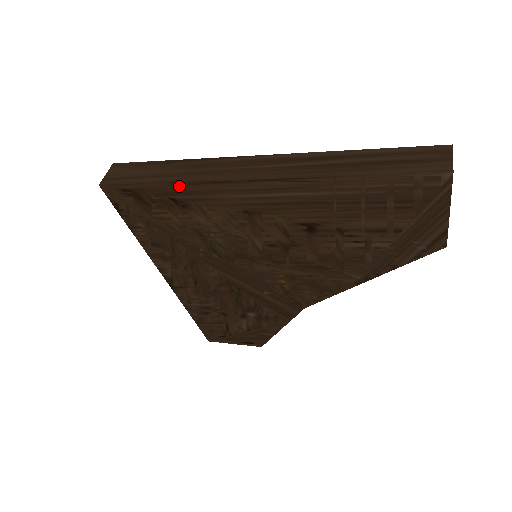
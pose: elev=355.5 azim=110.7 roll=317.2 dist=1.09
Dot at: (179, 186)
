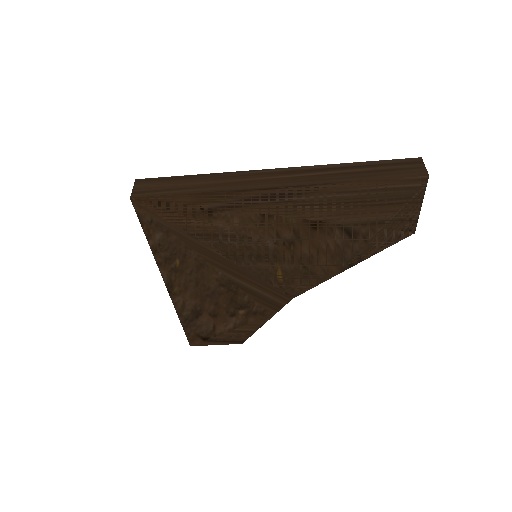
Dot at: (210, 195)
